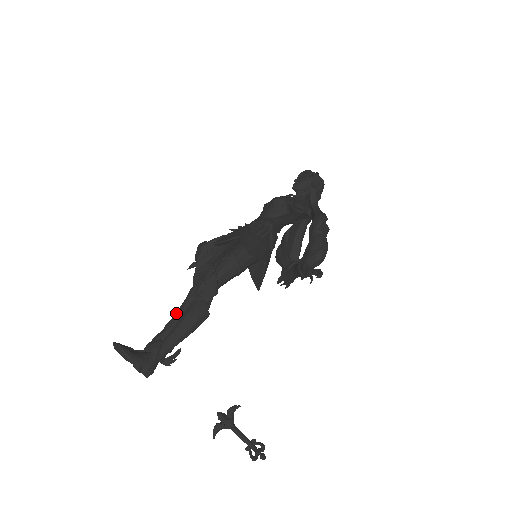
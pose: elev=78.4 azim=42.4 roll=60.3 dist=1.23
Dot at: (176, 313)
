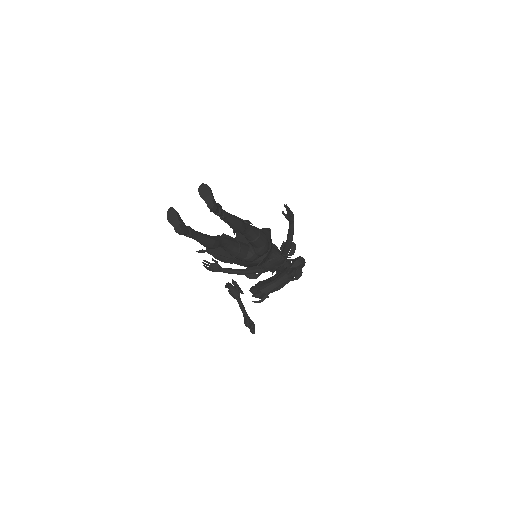
Dot at: occluded
